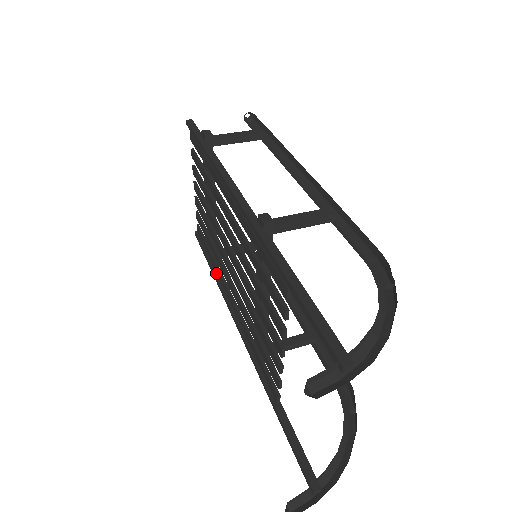
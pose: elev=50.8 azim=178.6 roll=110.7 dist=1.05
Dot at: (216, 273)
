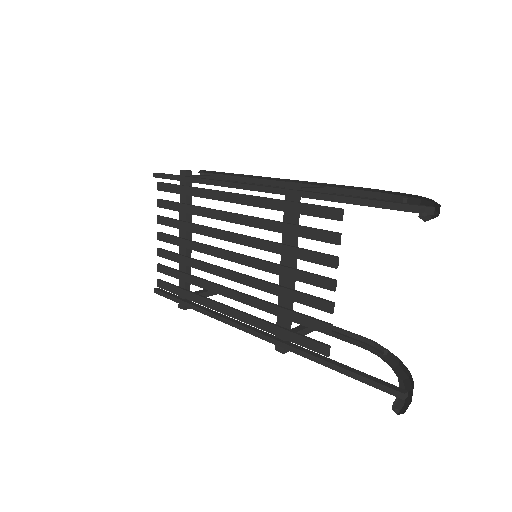
Dot at: (199, 306)
